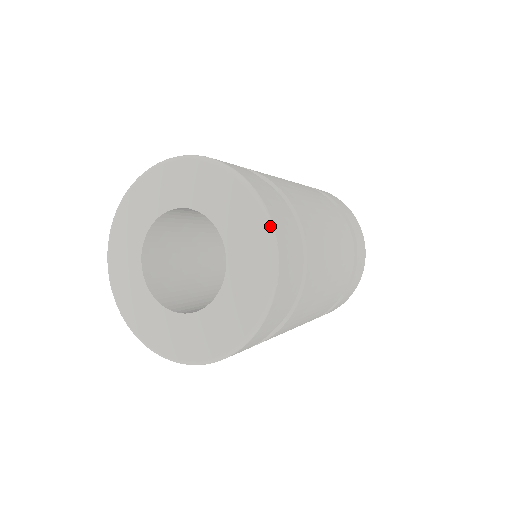
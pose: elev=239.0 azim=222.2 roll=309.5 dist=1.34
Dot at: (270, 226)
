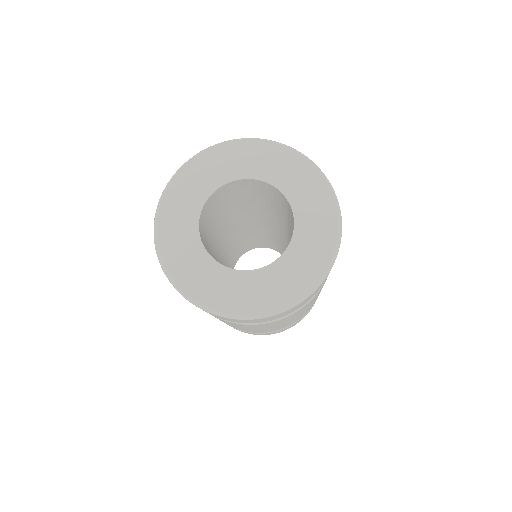
Dot at: (339, 208)
